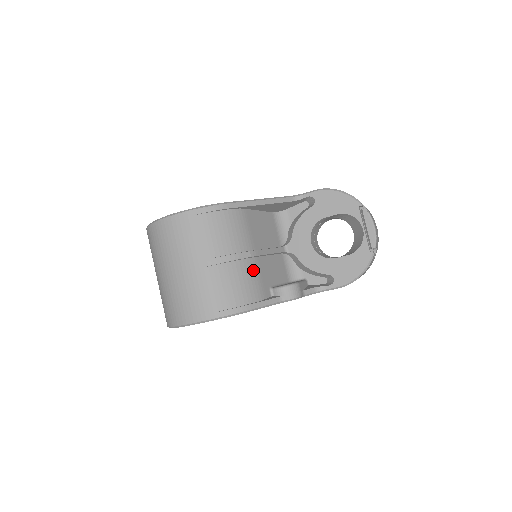
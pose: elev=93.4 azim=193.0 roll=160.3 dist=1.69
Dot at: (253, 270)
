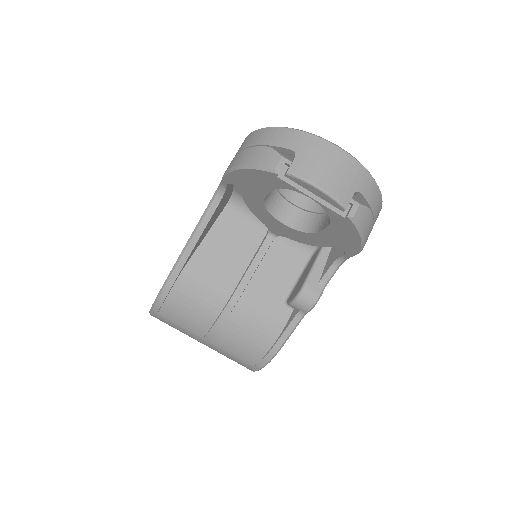
Dot at: (249, 312)
